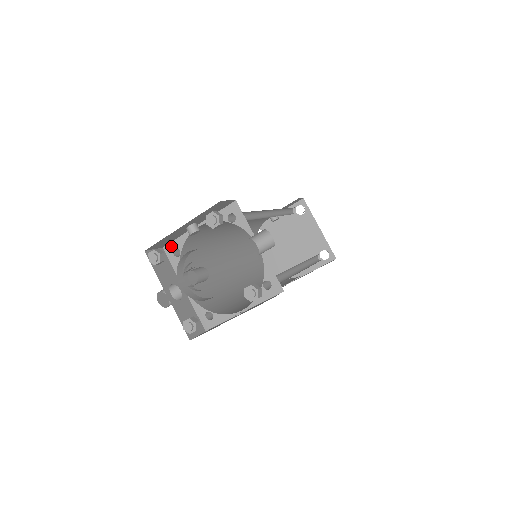
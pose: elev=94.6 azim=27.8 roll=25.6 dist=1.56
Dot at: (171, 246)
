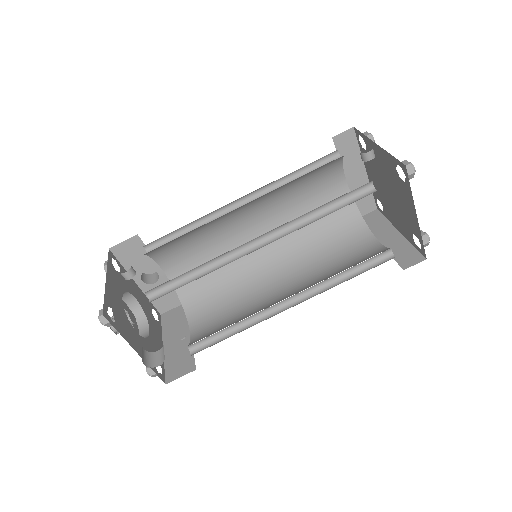
Dot at: occluded
